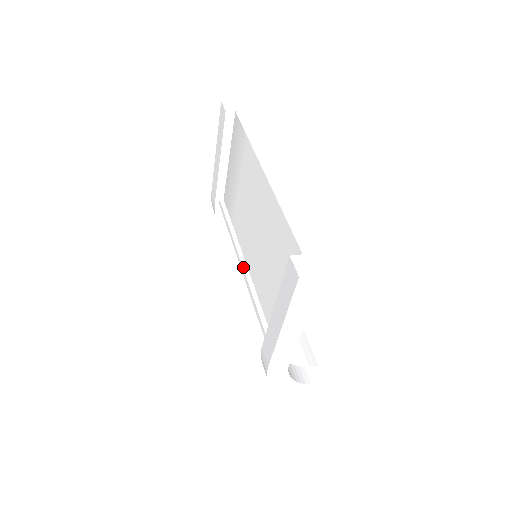
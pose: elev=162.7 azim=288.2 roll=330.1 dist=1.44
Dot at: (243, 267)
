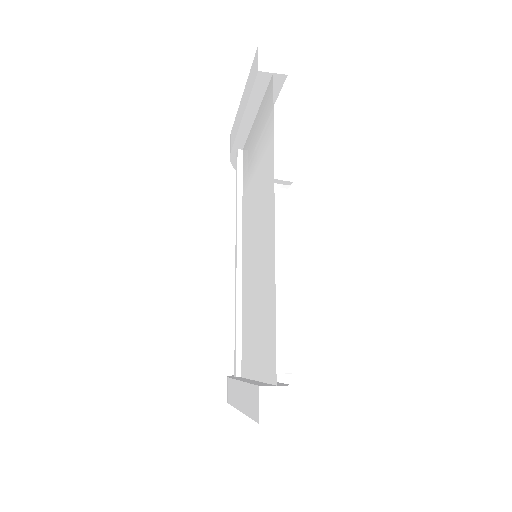
Dot at: (237, 266)
